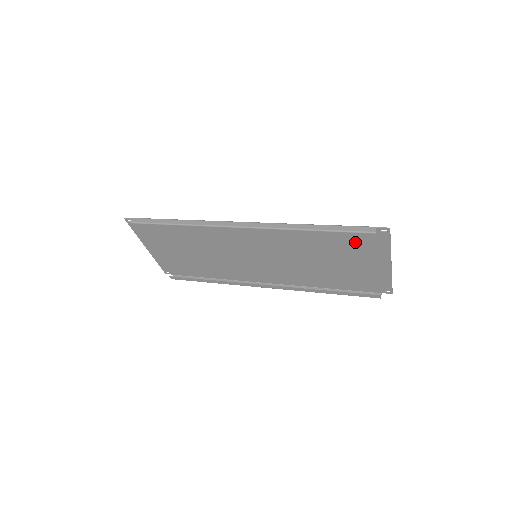
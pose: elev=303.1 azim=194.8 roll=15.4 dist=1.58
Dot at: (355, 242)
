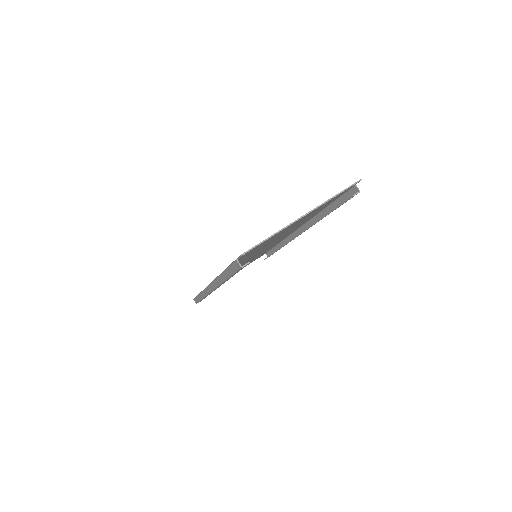
Dot at: (256, 249)
